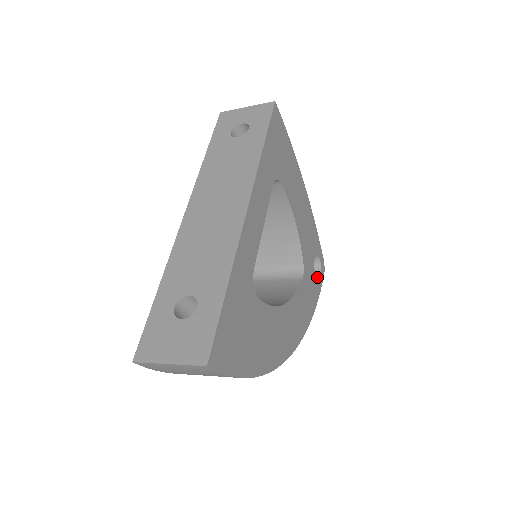
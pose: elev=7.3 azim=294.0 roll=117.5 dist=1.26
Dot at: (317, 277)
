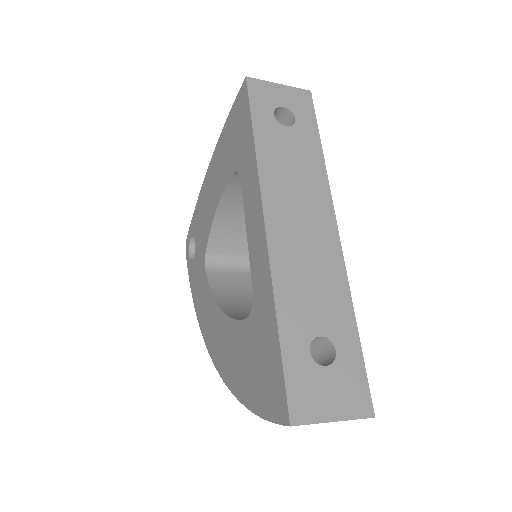
Dot at: occluded
